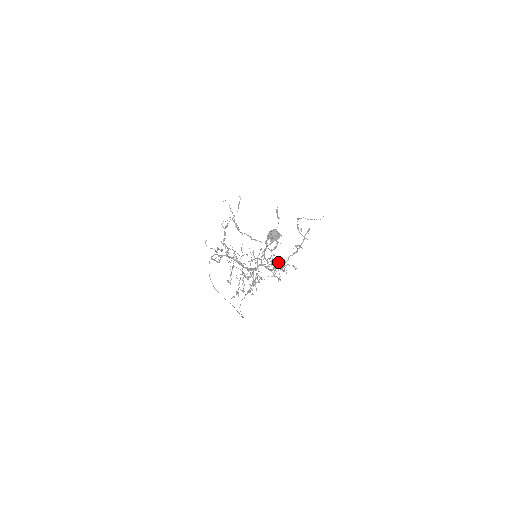
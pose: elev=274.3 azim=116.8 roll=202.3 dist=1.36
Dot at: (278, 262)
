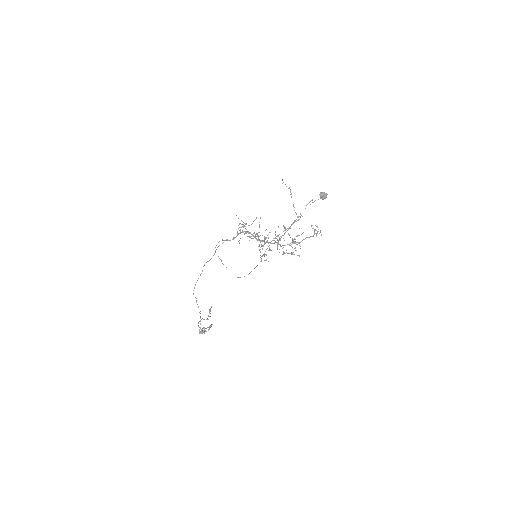
Dot at: occluded
